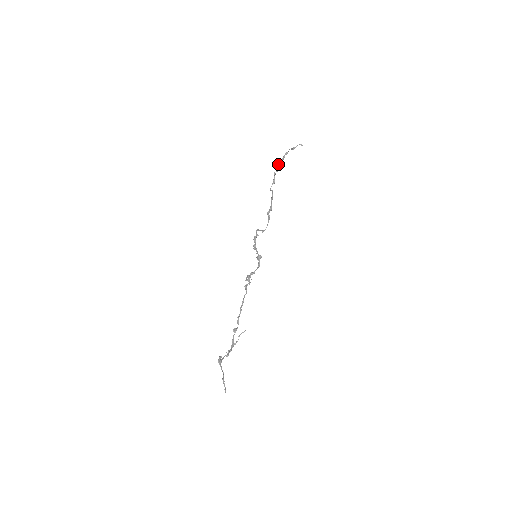
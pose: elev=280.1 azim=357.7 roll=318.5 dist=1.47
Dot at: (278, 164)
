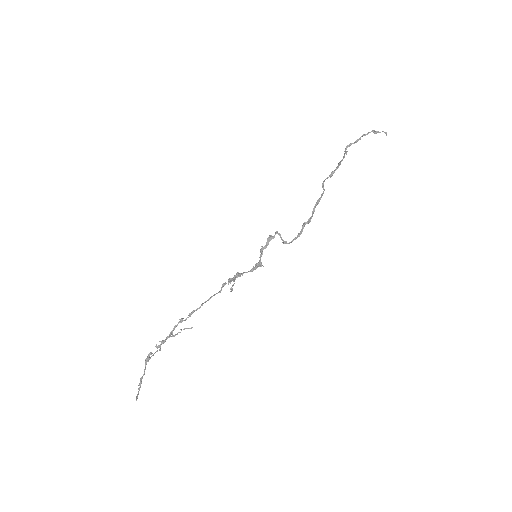
Dot at: (349, 146)
